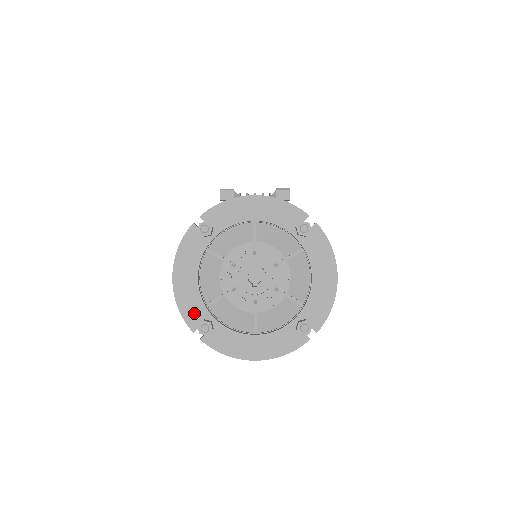
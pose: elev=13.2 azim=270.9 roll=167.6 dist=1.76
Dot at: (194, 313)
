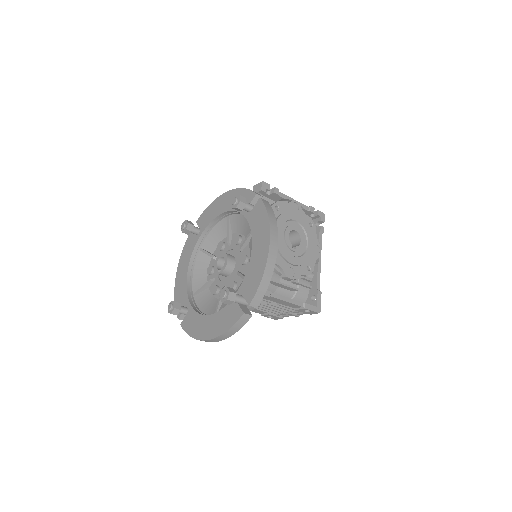
Dot at: (181, 302)
